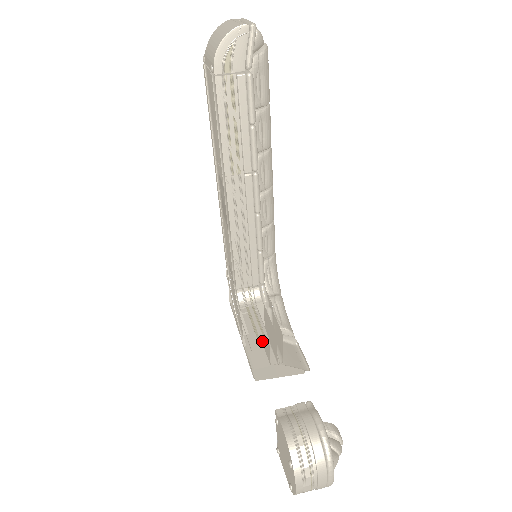
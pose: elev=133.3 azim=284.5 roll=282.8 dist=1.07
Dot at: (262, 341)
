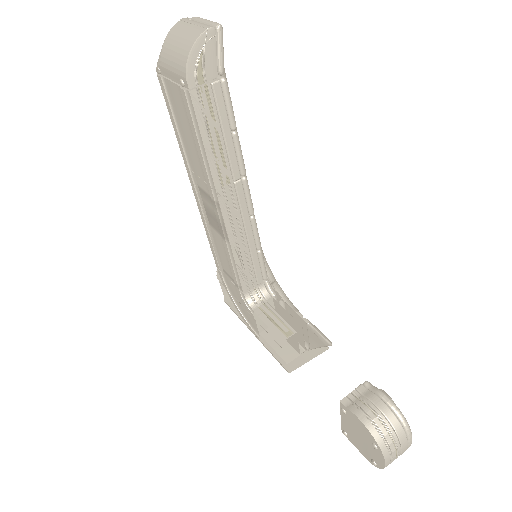
Dot at: occluded
